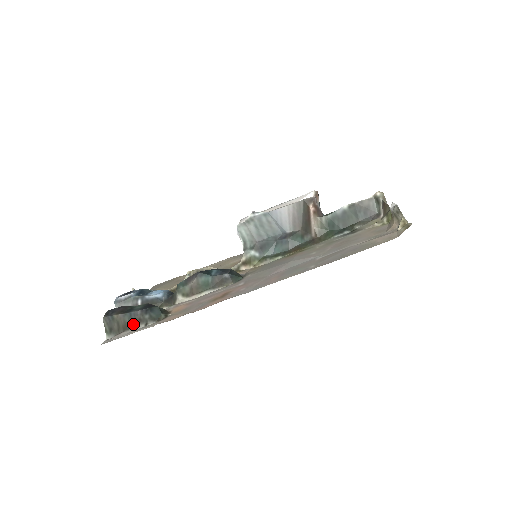
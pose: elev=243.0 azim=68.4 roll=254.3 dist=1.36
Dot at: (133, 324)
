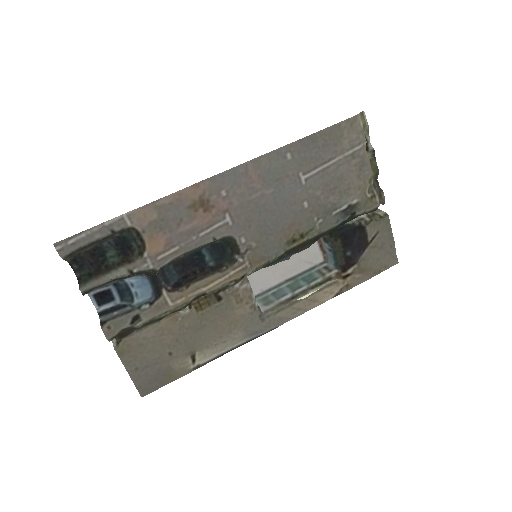
Dot at: (99, 241)
